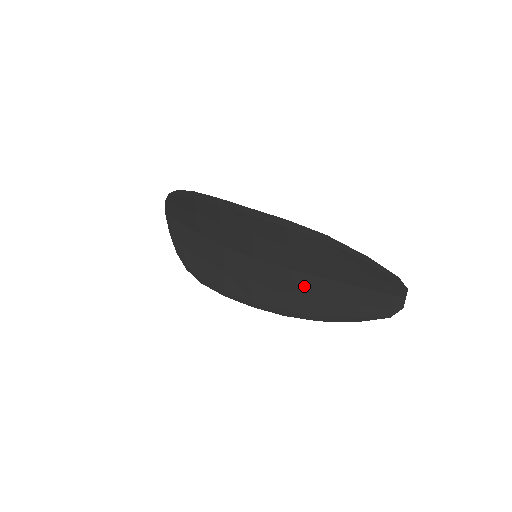
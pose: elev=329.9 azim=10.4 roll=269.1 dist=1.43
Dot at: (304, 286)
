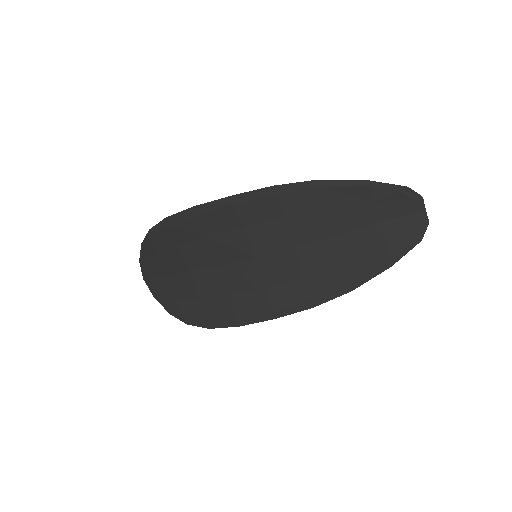
Dot at: (319, 257)
